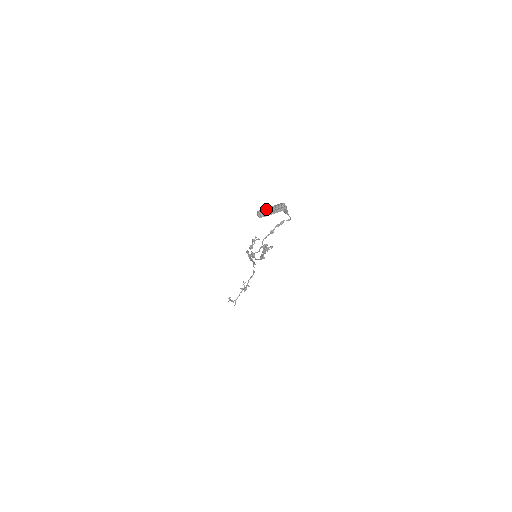
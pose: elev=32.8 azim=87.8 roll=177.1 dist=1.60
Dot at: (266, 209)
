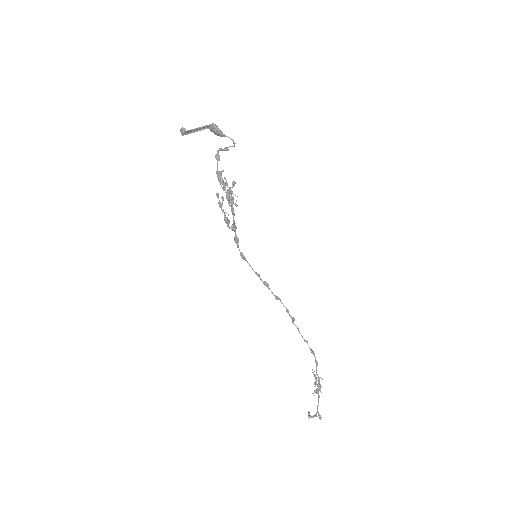
Dot at: (192, 132)
